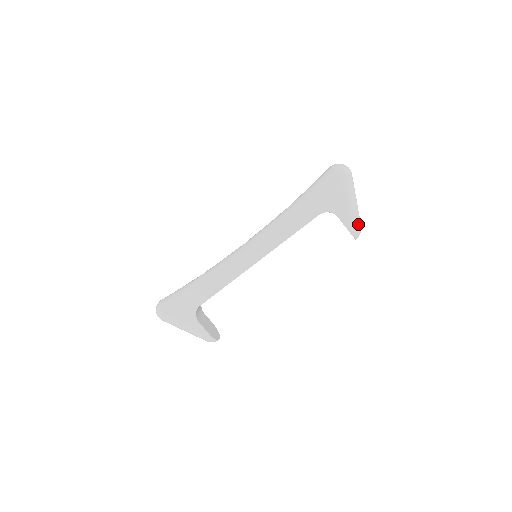
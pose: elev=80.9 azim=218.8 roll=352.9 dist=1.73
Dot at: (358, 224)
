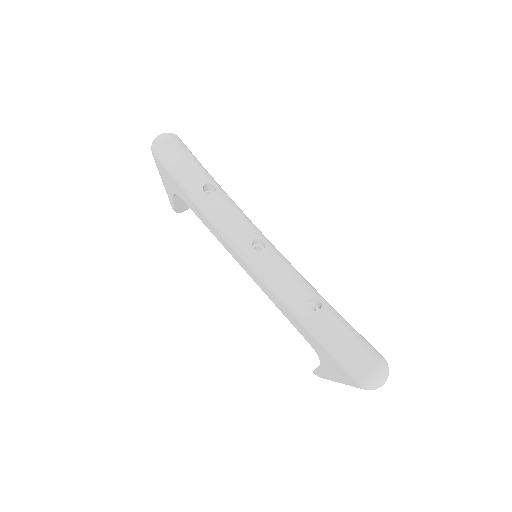
Dot at: occluded
